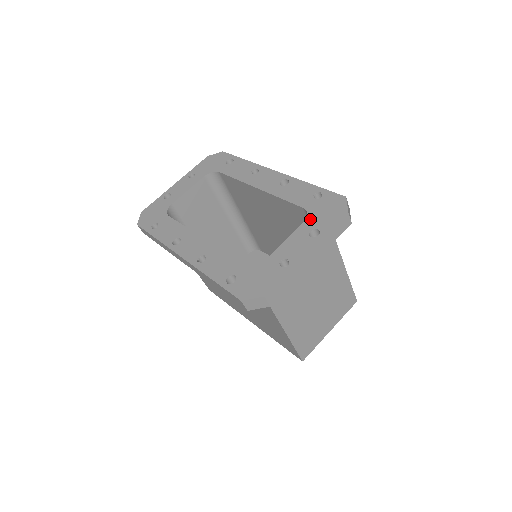
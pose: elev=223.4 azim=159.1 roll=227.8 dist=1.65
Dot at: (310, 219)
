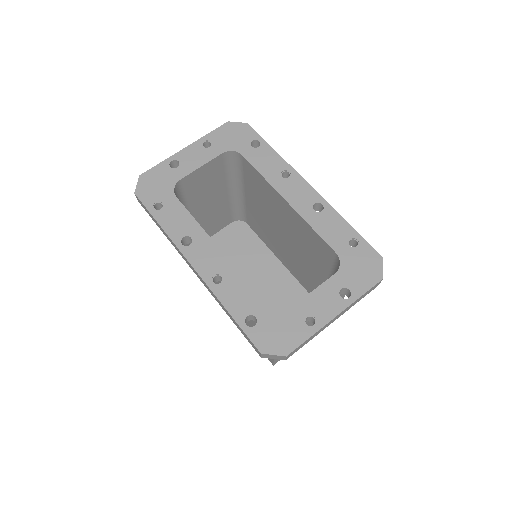
Dot at: (342, 272)
